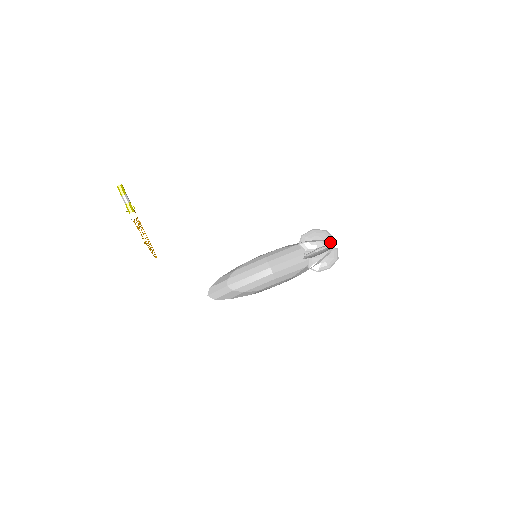
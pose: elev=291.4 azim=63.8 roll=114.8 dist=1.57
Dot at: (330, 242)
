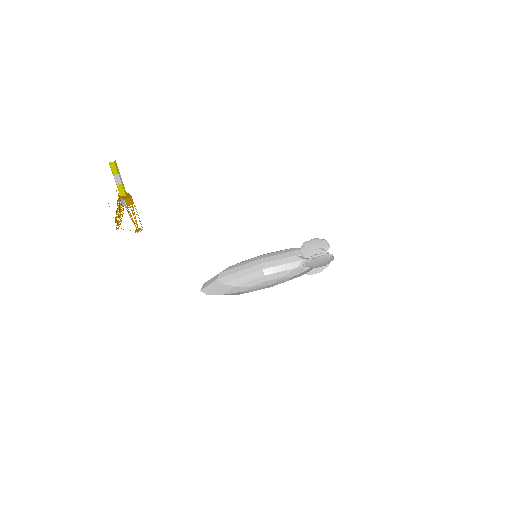
Dot at: (326, 251)
